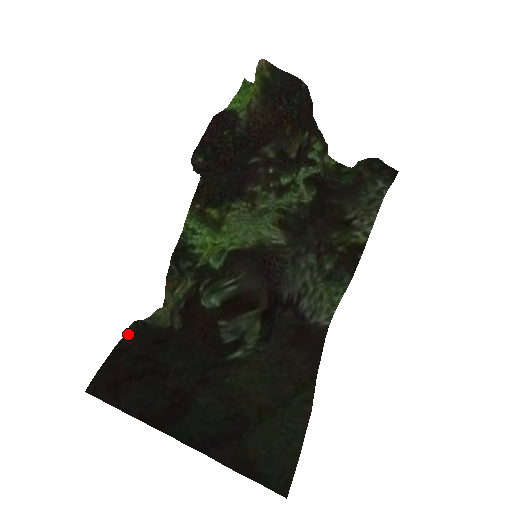
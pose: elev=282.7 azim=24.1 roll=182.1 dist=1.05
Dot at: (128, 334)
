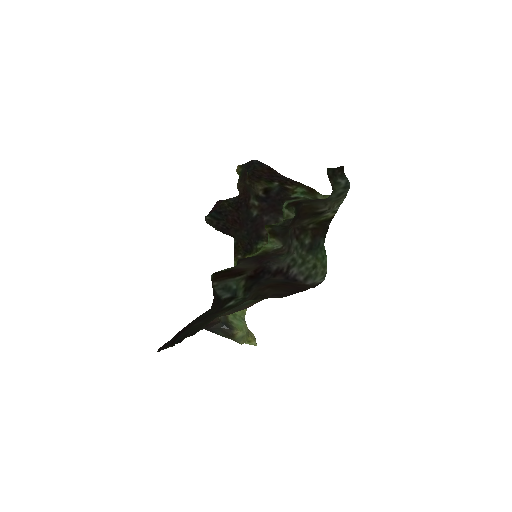
Dot at: occluded
